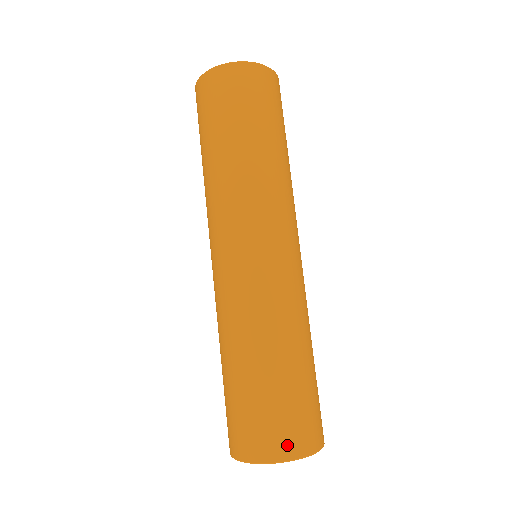
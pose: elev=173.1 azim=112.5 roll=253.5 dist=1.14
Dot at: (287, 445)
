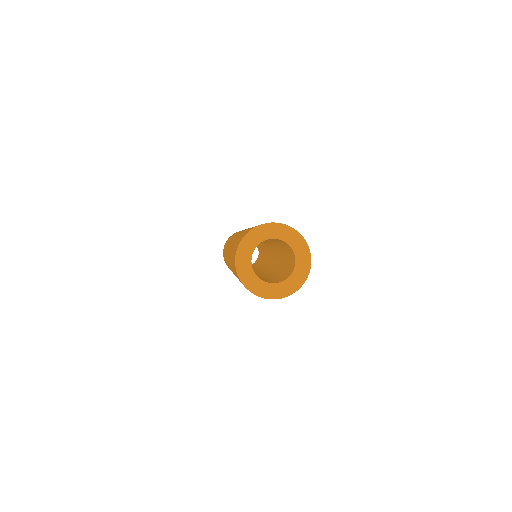
Dot at: occluded
